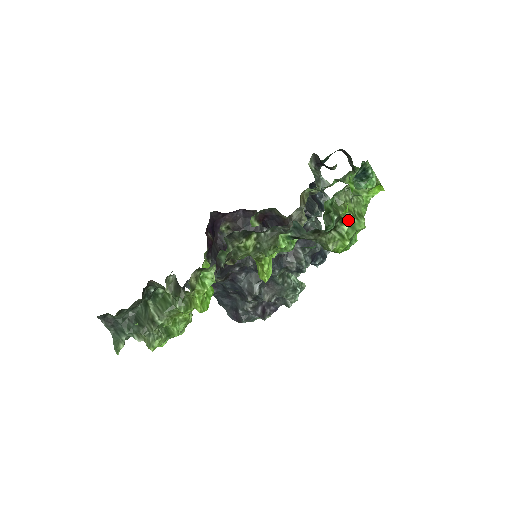
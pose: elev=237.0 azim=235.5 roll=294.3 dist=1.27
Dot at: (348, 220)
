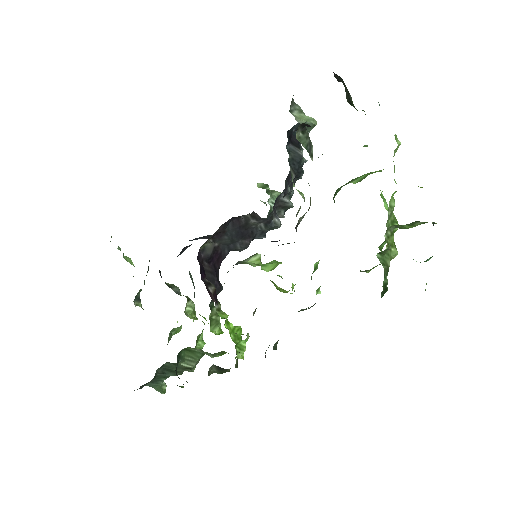
Dot at: (392, 256)
